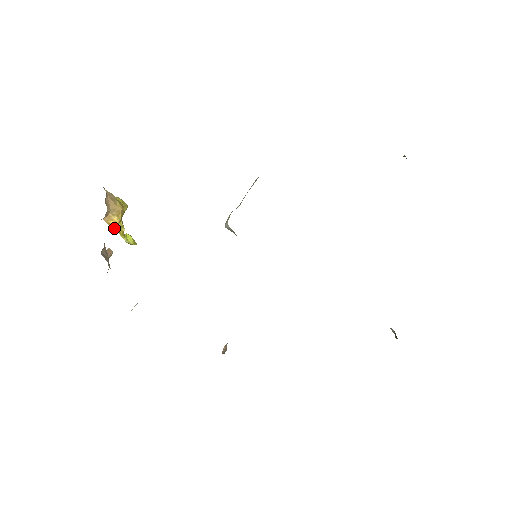
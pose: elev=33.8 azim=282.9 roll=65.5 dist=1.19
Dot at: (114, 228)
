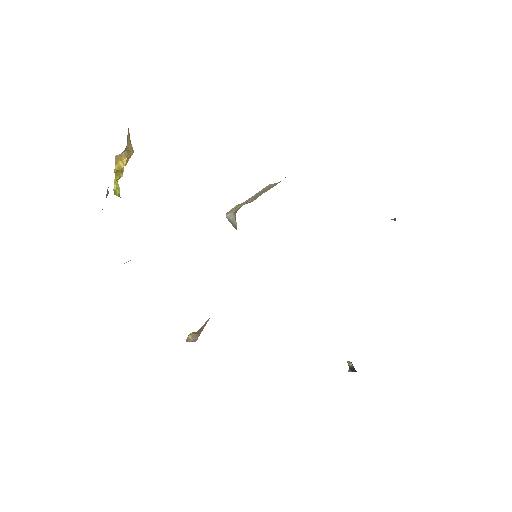
Dot at: (117, 169)
